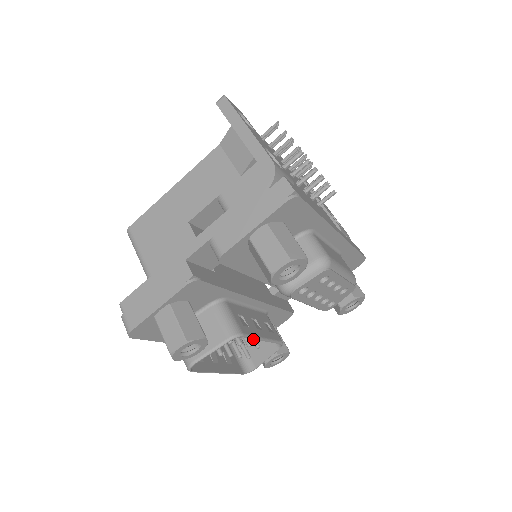
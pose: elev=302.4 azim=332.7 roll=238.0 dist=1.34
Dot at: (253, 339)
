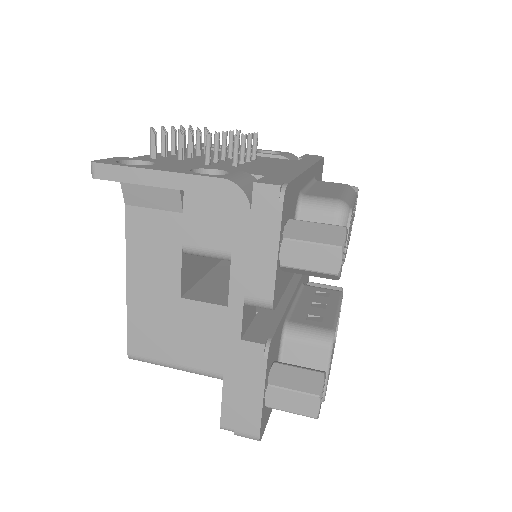
Dot at: occluded
